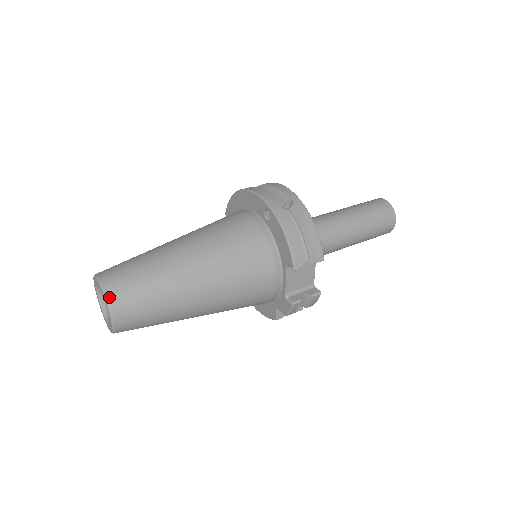
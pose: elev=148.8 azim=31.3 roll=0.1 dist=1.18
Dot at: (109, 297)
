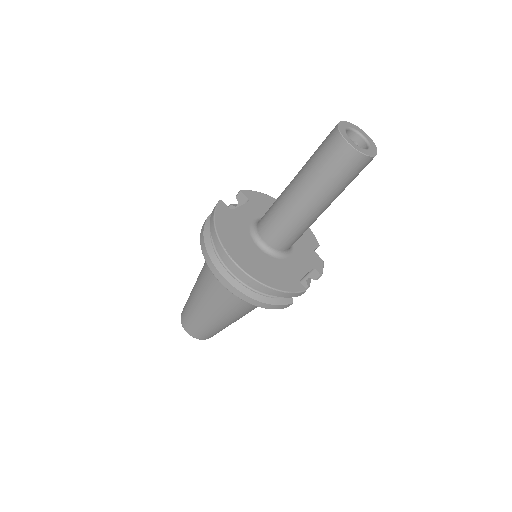
Dot at: (200, 339)
